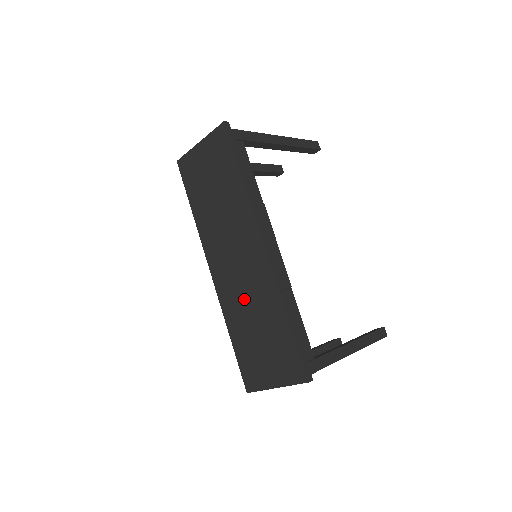
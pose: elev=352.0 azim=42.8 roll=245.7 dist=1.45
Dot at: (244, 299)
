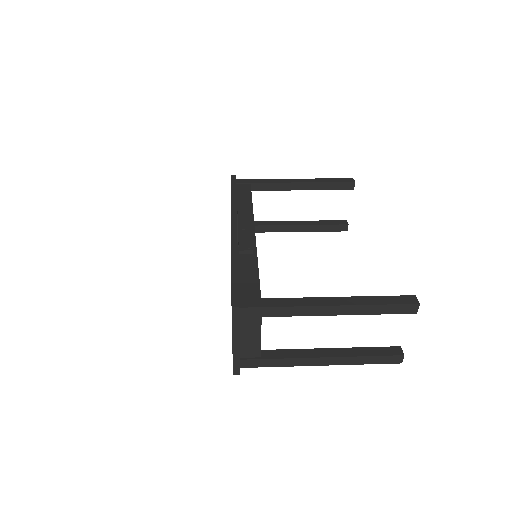
Dot at: occluded
